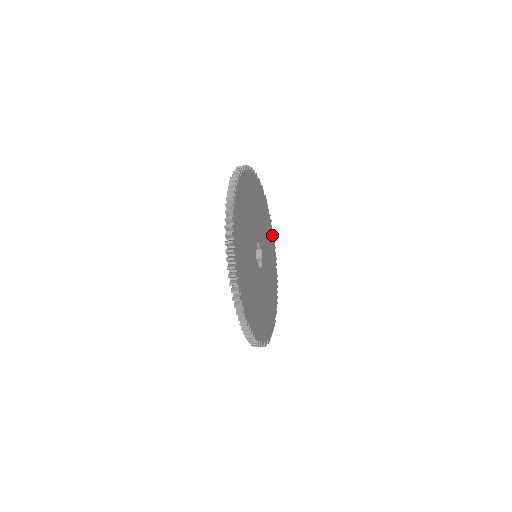
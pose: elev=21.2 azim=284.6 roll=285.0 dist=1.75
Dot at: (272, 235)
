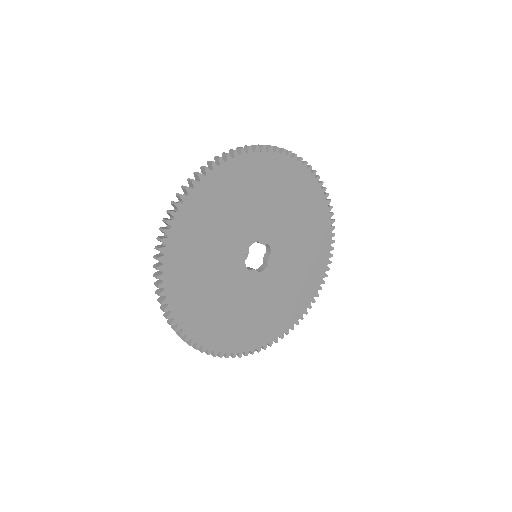
Dot at: (320, 196)
